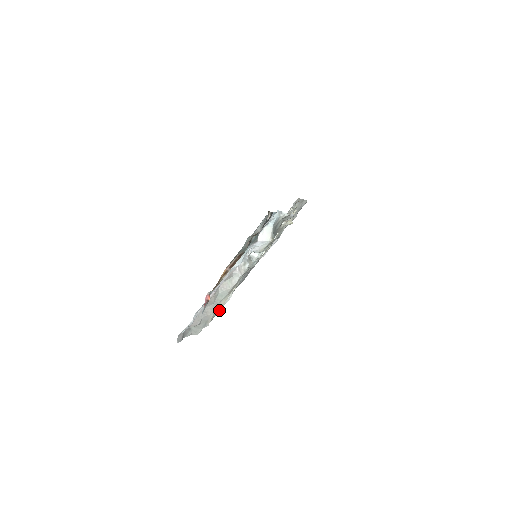
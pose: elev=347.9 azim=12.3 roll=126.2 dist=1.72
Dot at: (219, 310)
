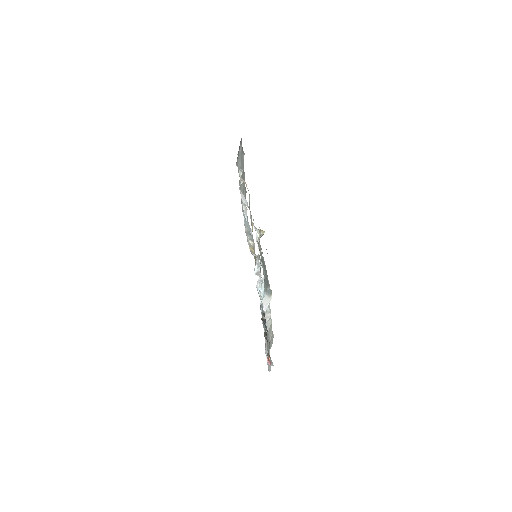
Dot at: occluded
